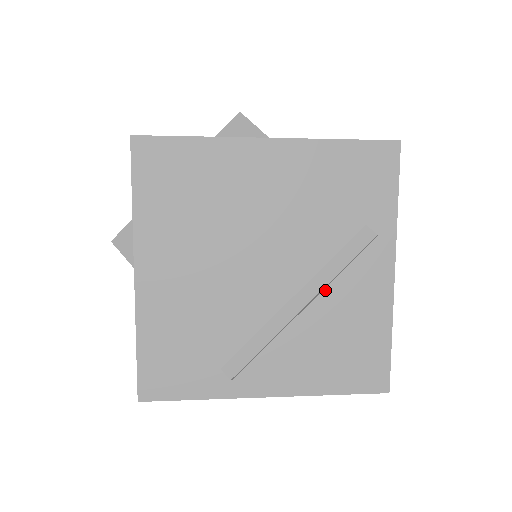
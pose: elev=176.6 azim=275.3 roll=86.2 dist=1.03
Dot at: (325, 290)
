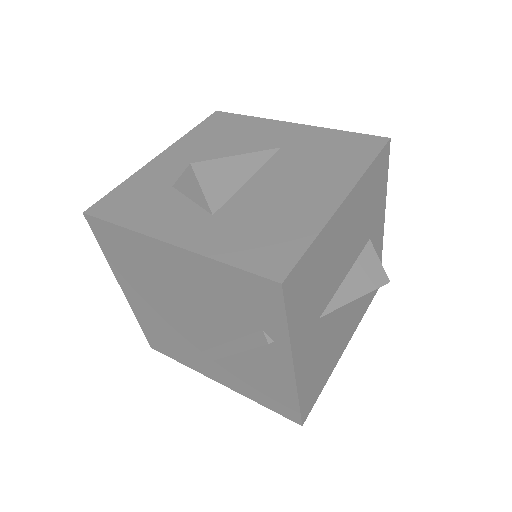
Dot at: (241, 352)
